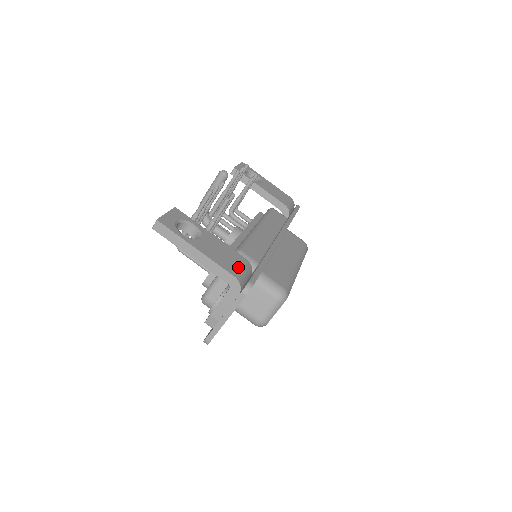
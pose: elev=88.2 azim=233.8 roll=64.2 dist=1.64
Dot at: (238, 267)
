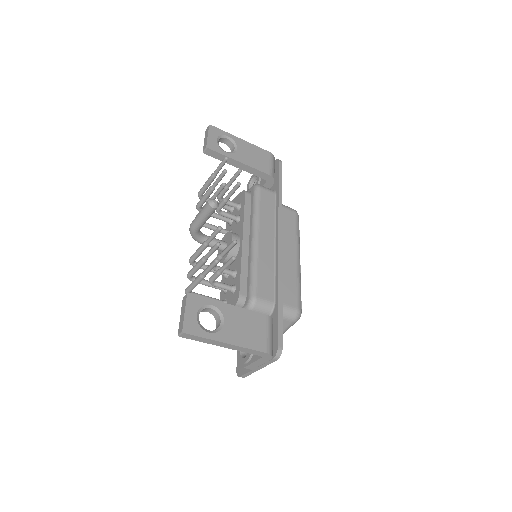
Dot at: (264, 335)
